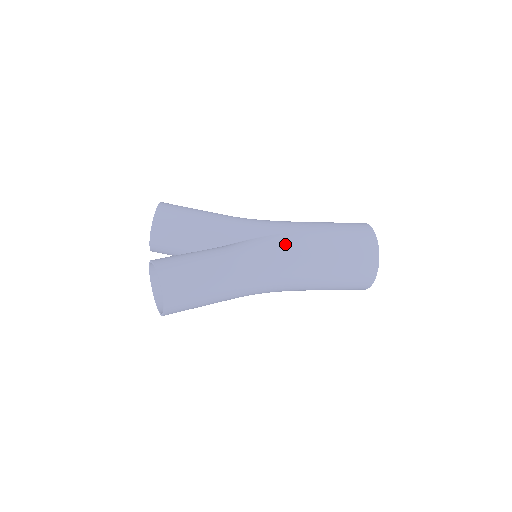
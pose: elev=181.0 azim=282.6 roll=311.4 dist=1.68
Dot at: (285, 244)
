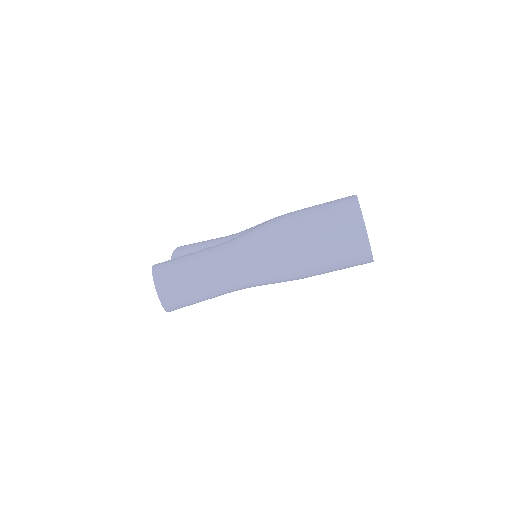
Dot at: (264, 225)
